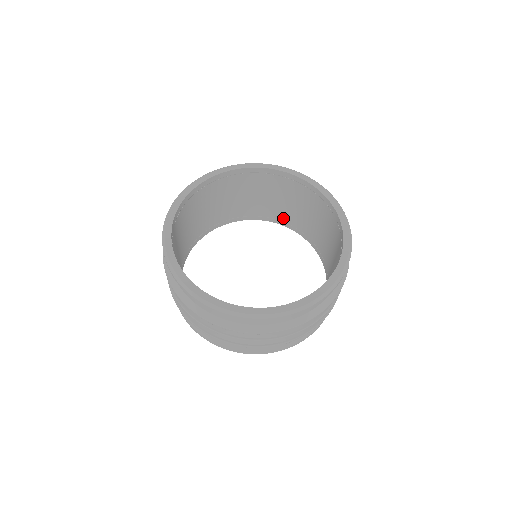
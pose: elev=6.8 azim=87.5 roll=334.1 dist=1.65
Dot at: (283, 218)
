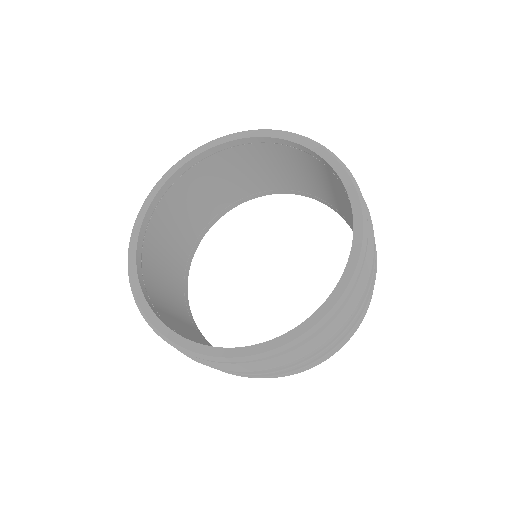
Dot at: (346, 217)
